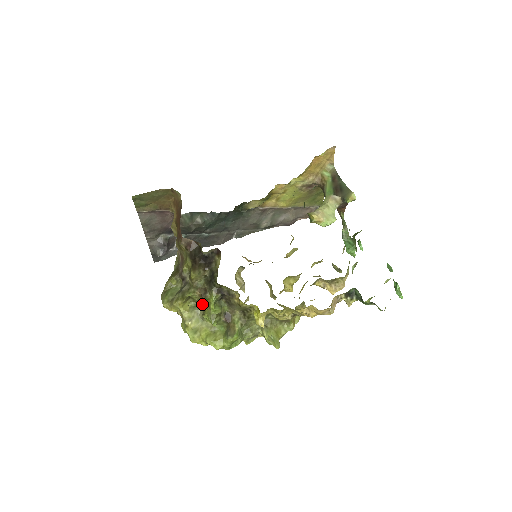
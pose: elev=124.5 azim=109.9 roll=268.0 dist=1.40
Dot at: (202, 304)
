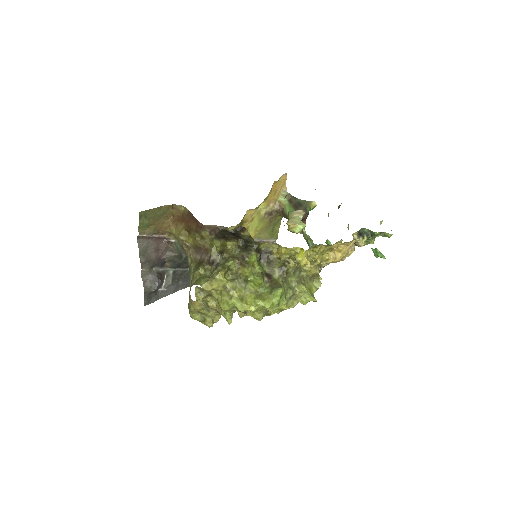
Dot at: (241, 274)
